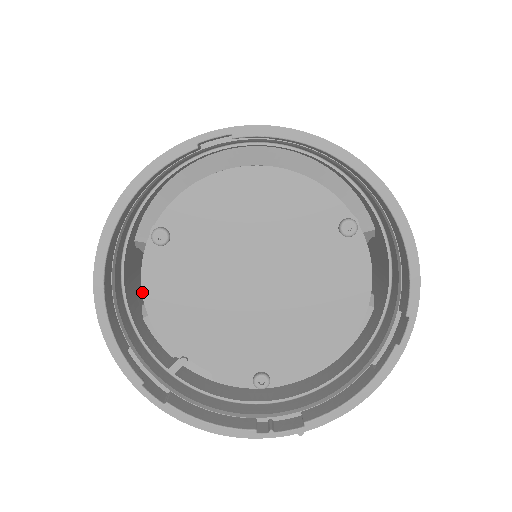
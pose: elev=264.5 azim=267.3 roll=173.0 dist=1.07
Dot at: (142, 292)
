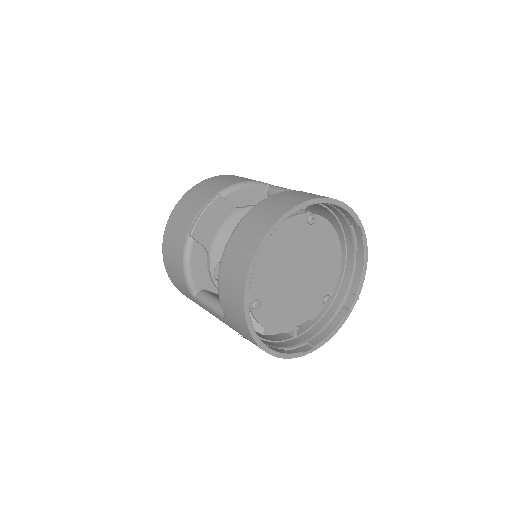
Dot at: occluded
